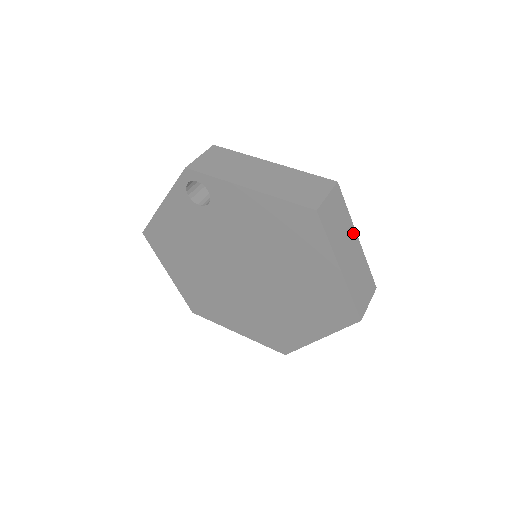
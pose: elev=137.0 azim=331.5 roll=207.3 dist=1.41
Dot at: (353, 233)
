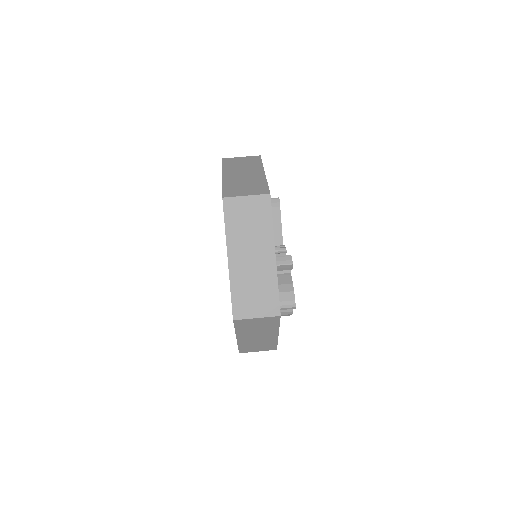
Dot at: (269, 246)
